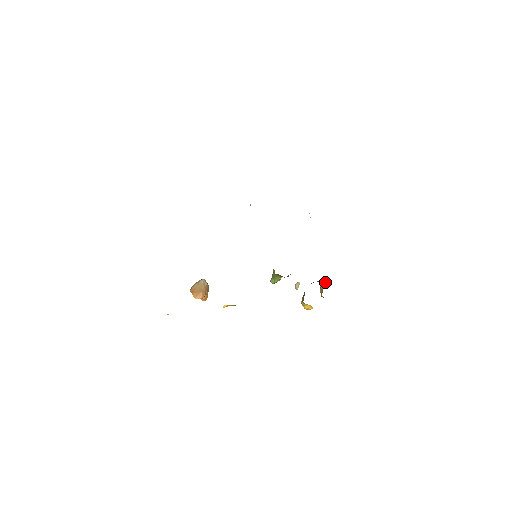
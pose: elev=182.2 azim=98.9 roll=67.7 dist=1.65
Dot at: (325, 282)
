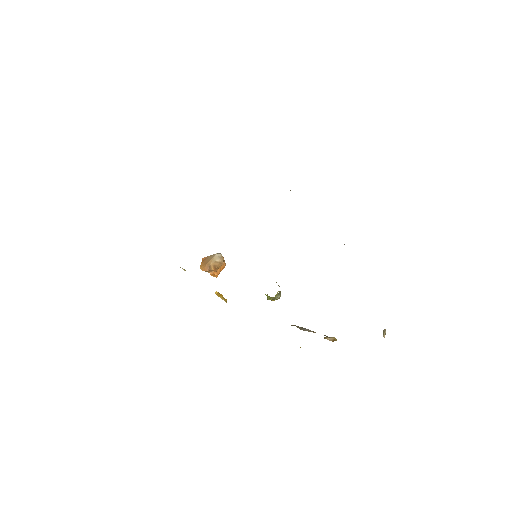
Dot at: (328, 337)
